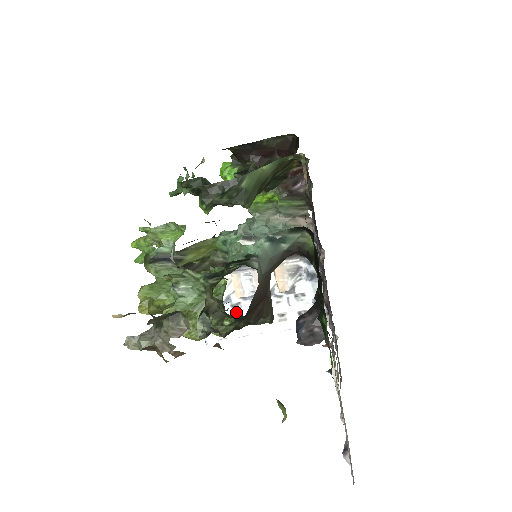
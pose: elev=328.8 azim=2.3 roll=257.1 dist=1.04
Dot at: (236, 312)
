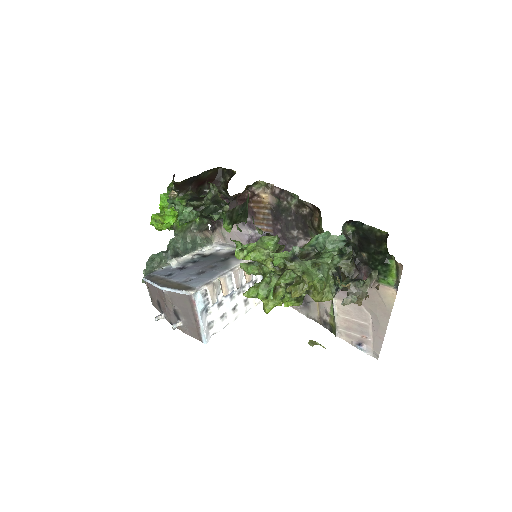
Dot at: (220, 309)
